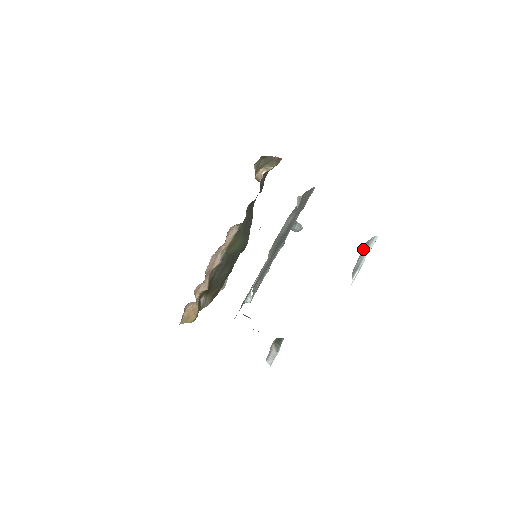
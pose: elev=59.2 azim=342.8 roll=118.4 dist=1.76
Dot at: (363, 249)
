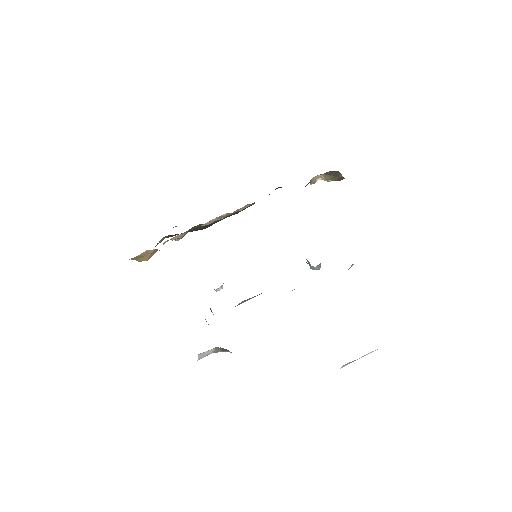
Dot at: occluded
